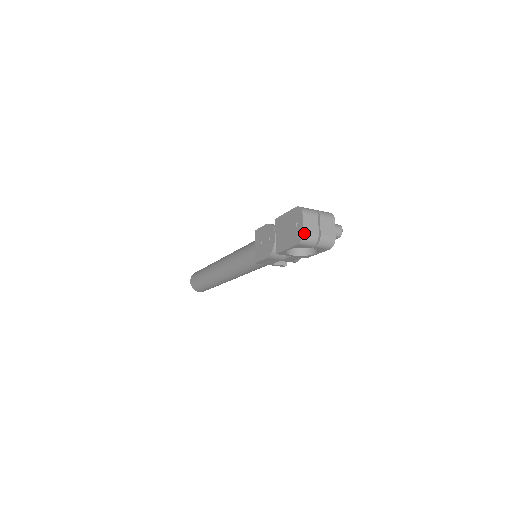
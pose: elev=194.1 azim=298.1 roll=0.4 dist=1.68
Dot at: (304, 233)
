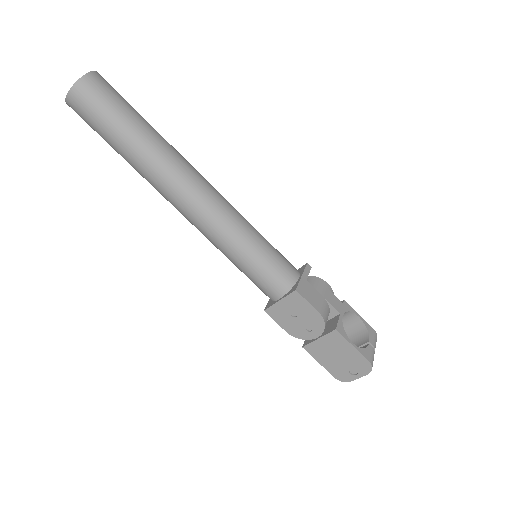
Dot at: (350, 381)
